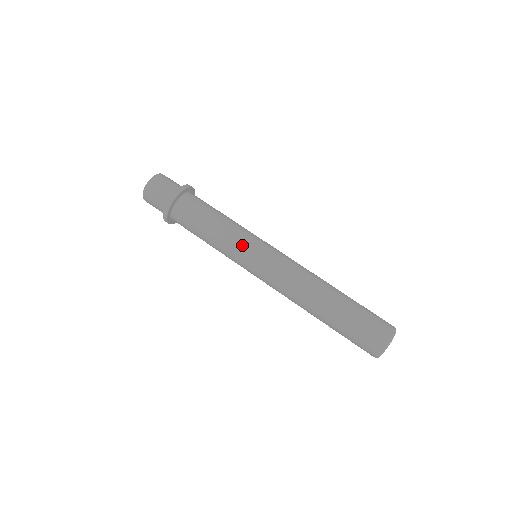
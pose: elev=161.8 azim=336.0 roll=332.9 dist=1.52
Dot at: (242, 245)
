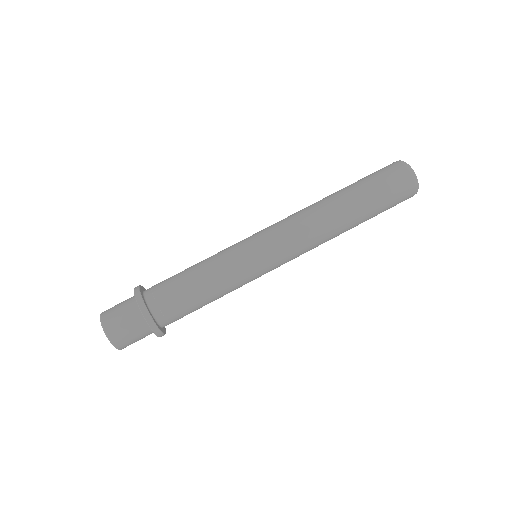
Dot at: (233, 247)
